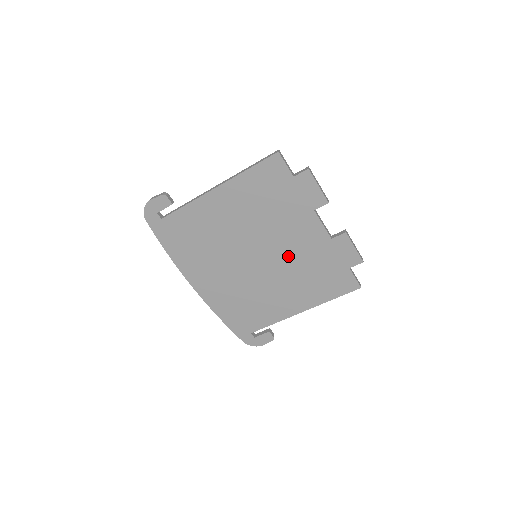
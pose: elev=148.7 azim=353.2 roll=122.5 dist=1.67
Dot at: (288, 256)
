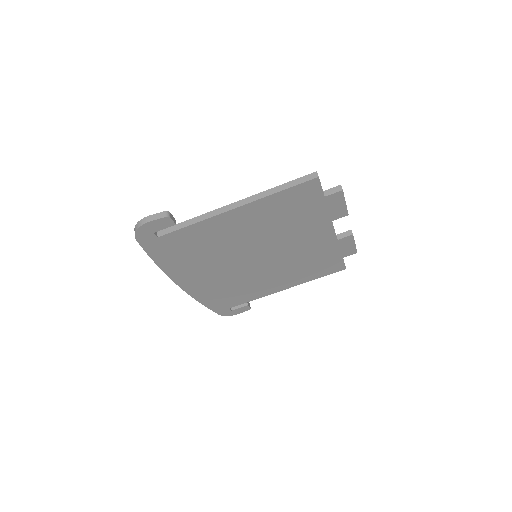
Dot at: (290, 255)
